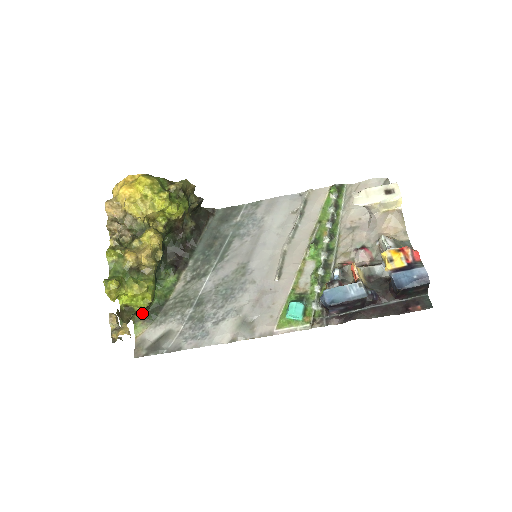
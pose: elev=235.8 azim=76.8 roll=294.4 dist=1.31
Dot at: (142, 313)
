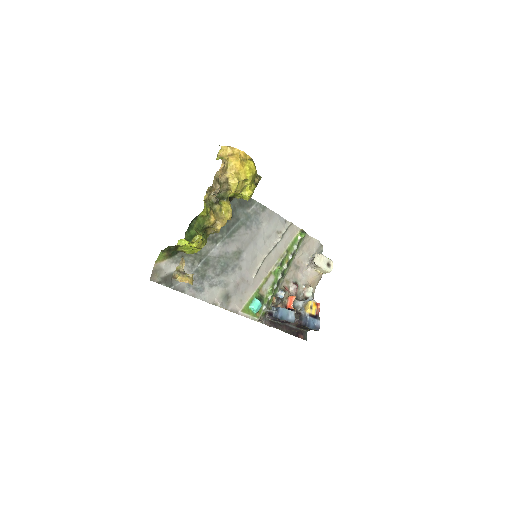
Dot at: (170, 247)
